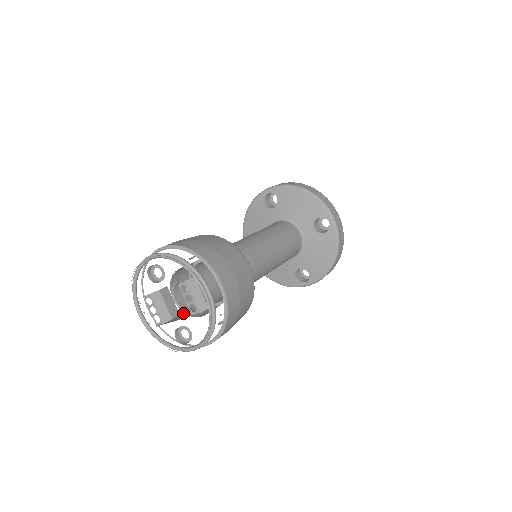
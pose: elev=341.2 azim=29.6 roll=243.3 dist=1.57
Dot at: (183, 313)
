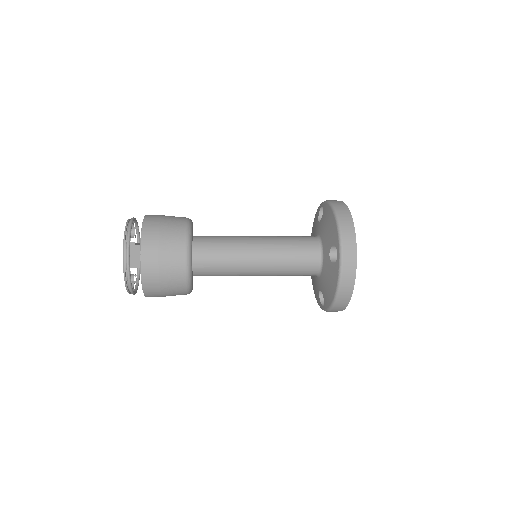
Dot at: occluded
